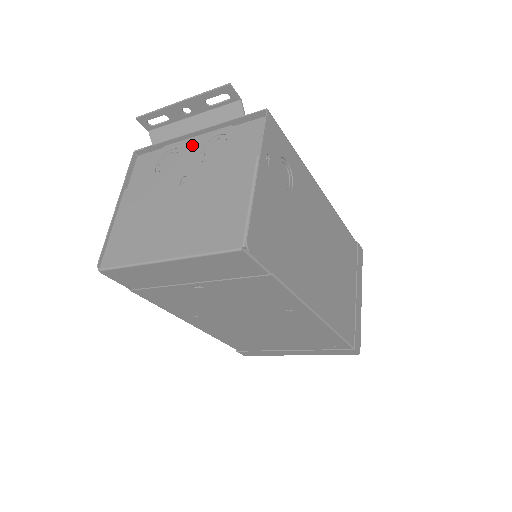
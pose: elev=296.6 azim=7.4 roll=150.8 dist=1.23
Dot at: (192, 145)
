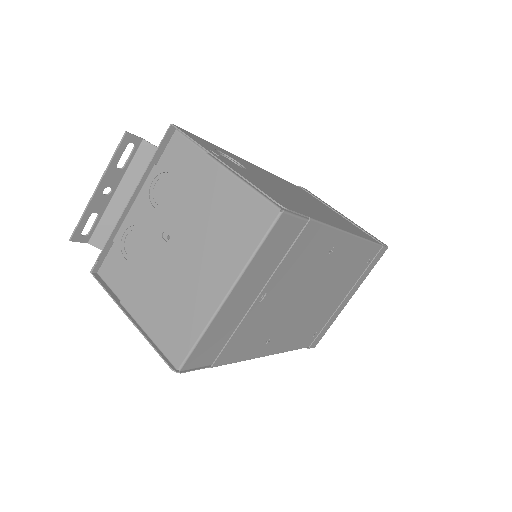
Dot at: (138, 212)
